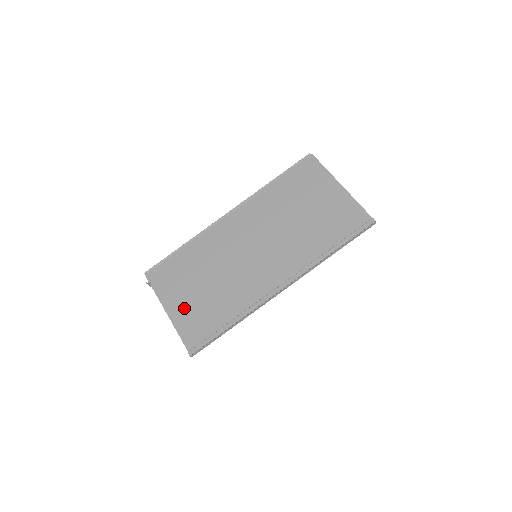
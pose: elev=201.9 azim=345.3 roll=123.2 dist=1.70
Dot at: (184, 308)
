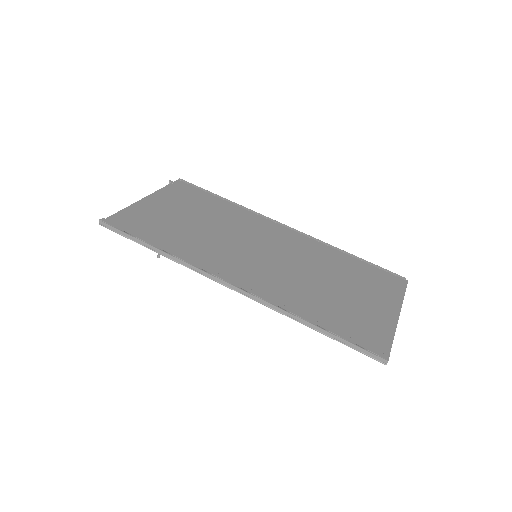
Dot at: (158, 209)
